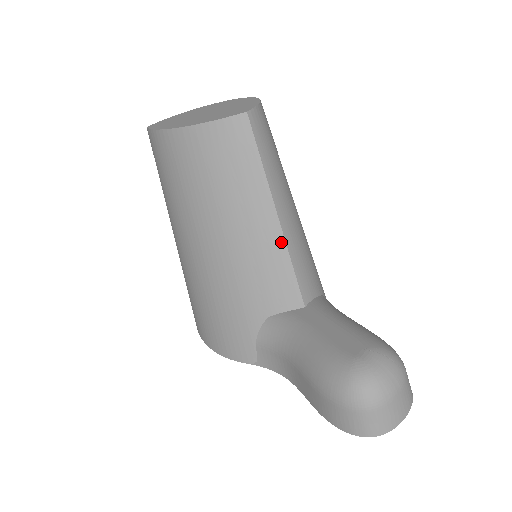
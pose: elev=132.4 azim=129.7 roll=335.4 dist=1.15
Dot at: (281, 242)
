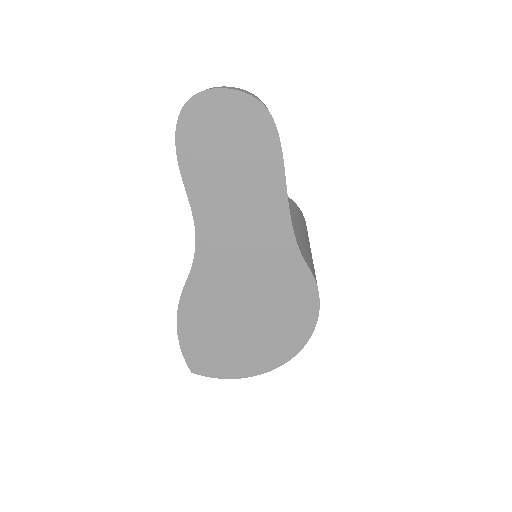
Dot at: occluded
